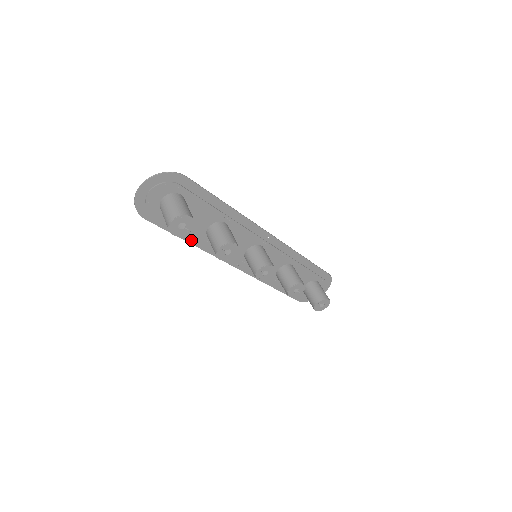
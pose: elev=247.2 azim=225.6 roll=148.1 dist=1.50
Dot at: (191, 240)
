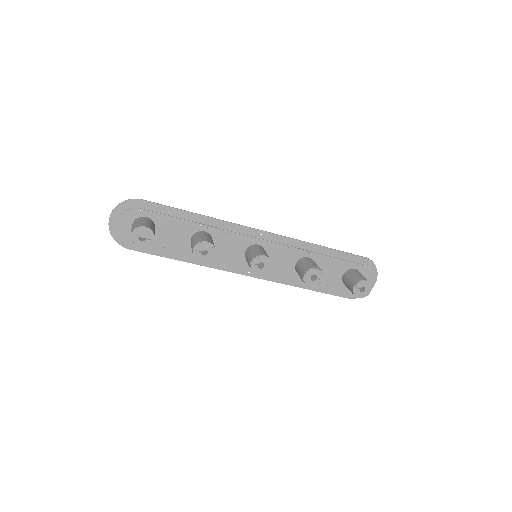
Dot at: (183, 258)
